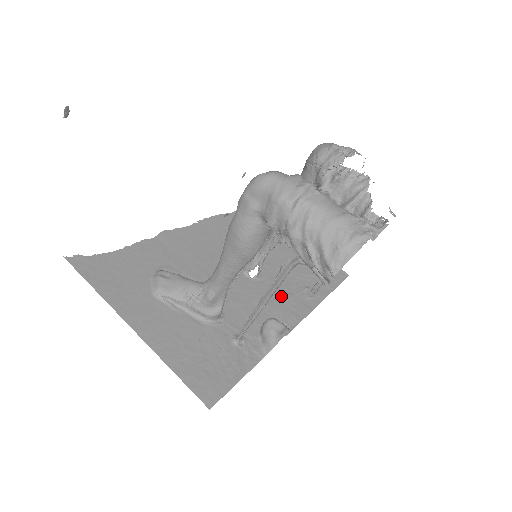
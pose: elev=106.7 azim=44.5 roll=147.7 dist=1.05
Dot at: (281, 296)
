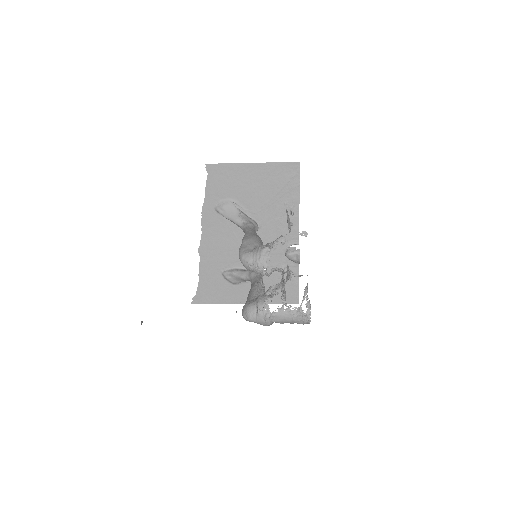
Dot at: (278, 225)
